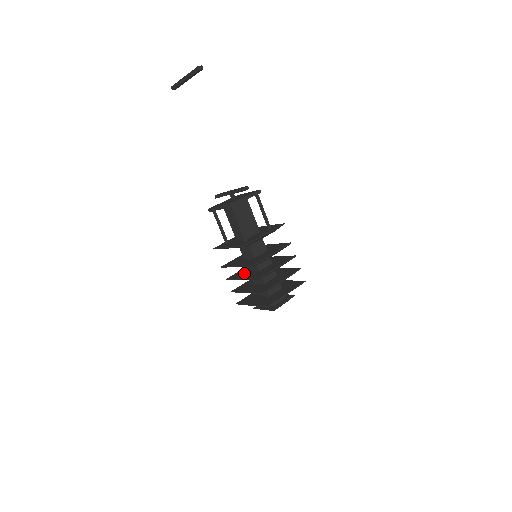
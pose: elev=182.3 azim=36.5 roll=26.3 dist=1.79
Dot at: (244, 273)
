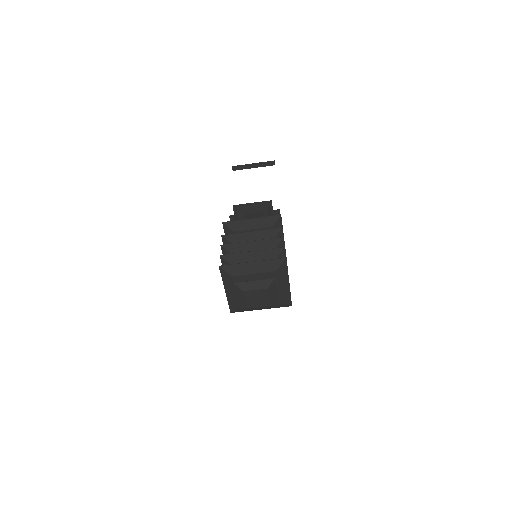
Dot at: occluded
